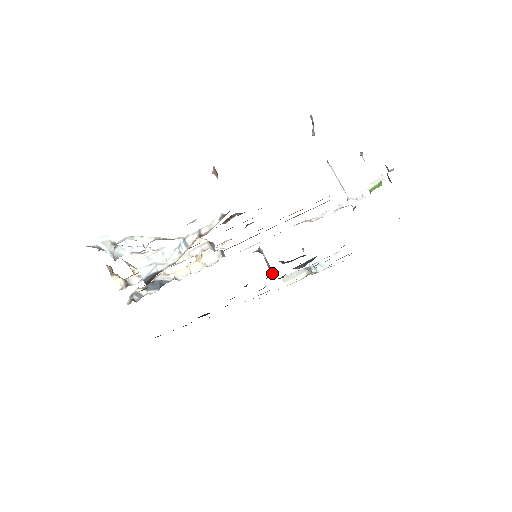
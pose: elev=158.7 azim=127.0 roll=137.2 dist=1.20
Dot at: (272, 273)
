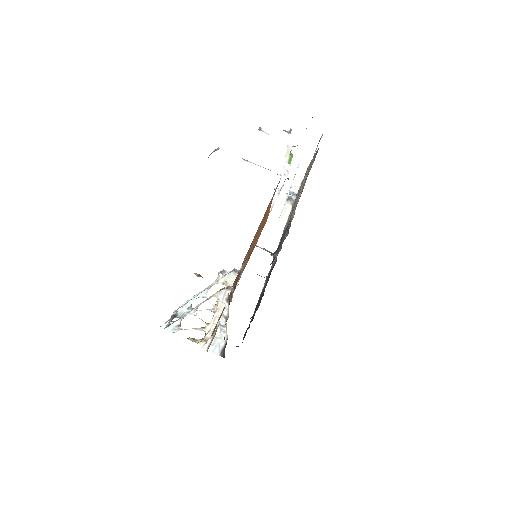
Dot at: occluded
